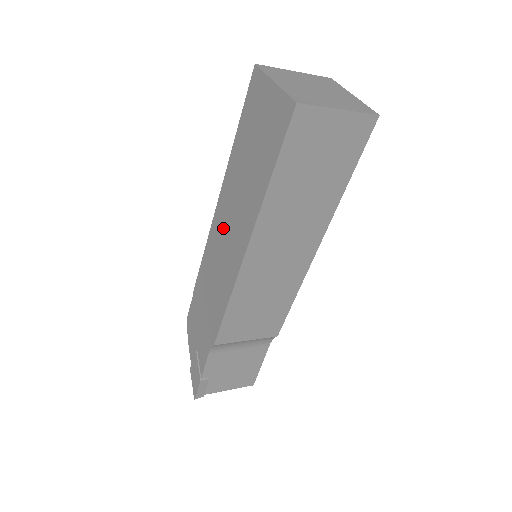
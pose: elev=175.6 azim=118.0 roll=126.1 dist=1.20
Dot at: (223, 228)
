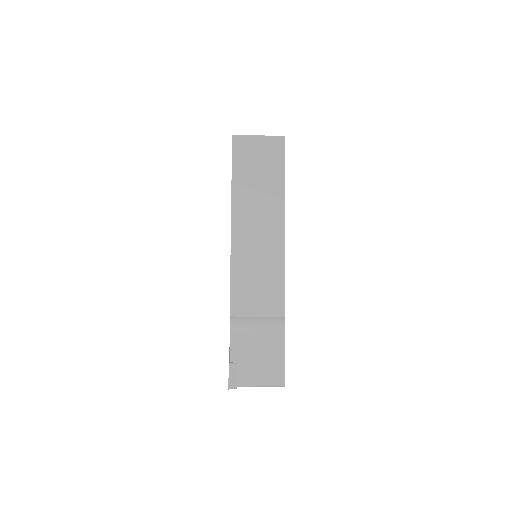
Dot at: occluded
